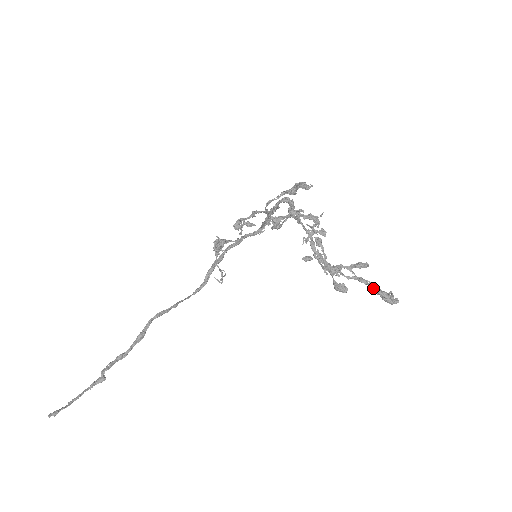
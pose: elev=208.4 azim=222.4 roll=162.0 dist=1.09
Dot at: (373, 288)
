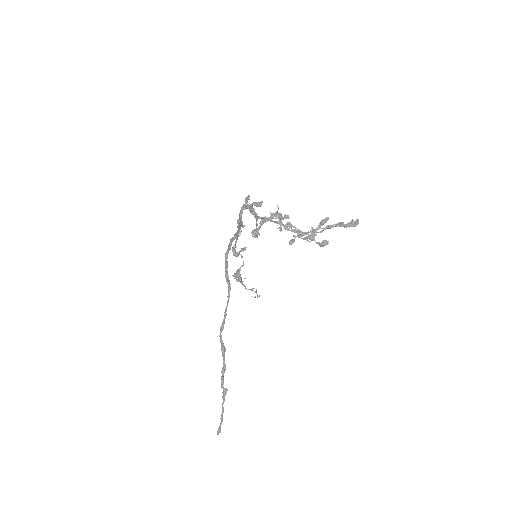
Dot at: (340, 226)
